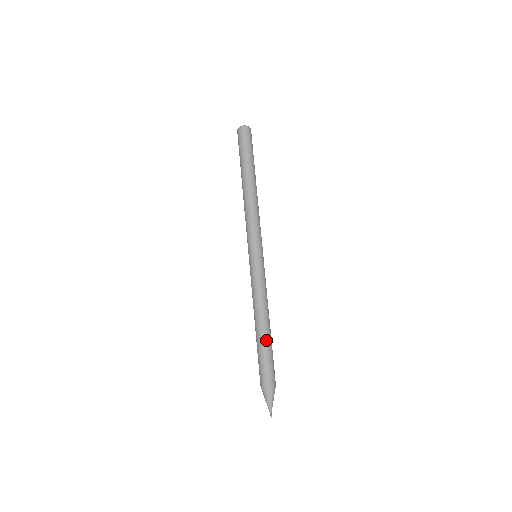
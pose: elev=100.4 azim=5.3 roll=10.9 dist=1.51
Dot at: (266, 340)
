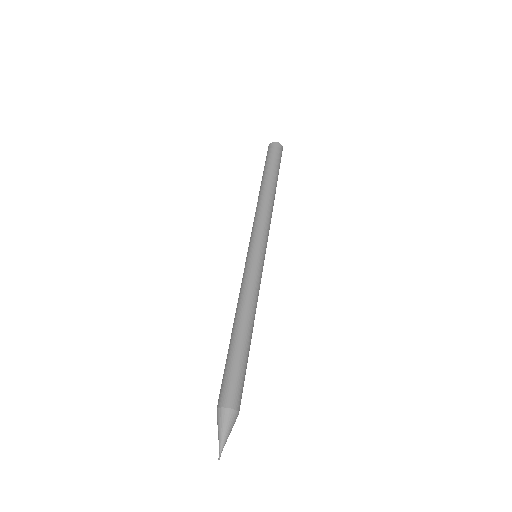
Dot at: (237, 345)
